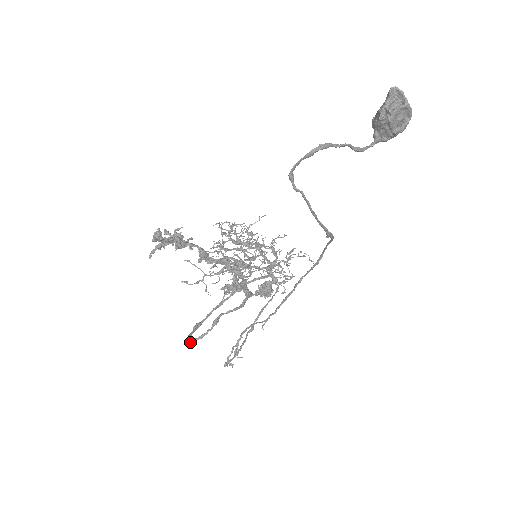
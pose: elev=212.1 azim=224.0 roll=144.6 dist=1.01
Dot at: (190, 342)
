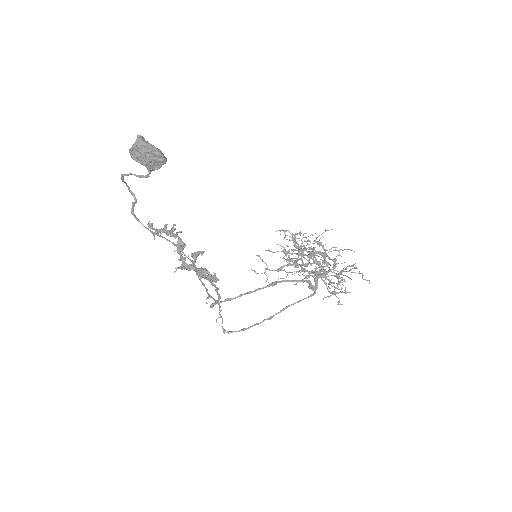
Dot at: (210, 306)
